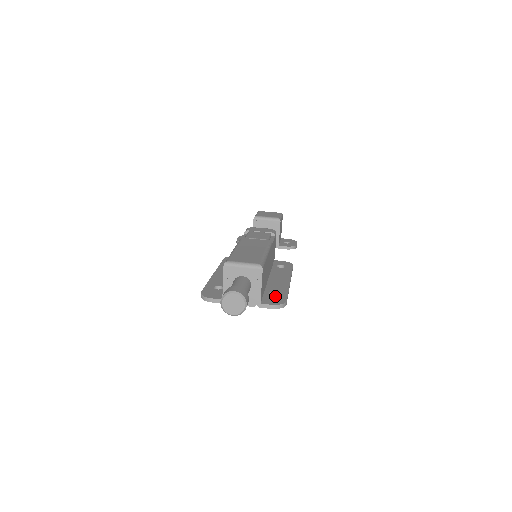
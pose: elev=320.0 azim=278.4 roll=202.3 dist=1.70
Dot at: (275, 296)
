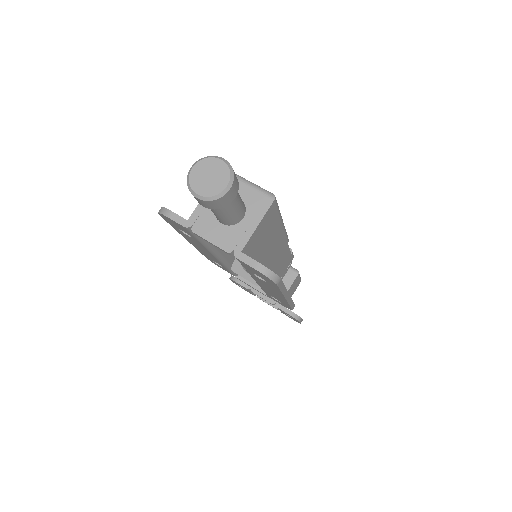
Dot at: occluded
